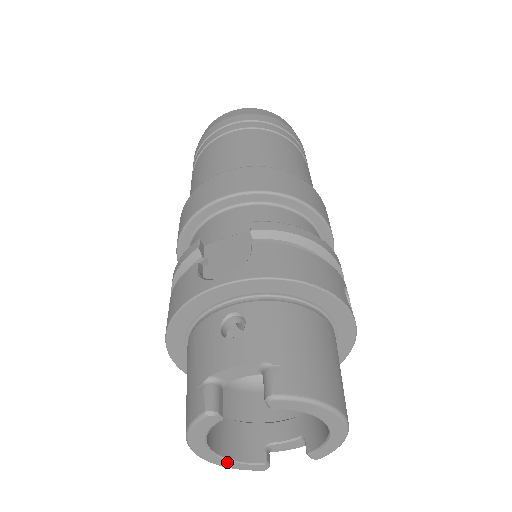
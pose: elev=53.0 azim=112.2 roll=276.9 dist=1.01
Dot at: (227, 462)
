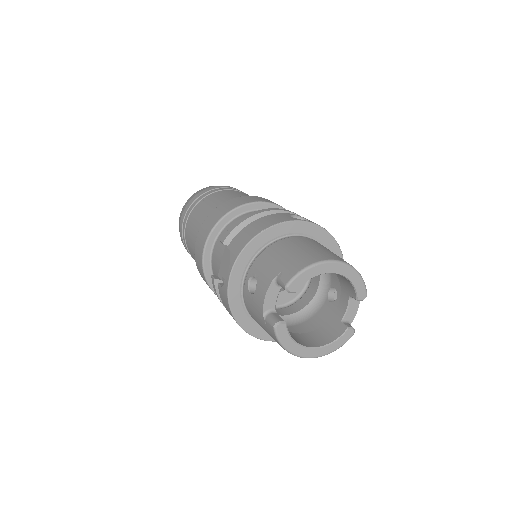
Dot at: (328, 347)
